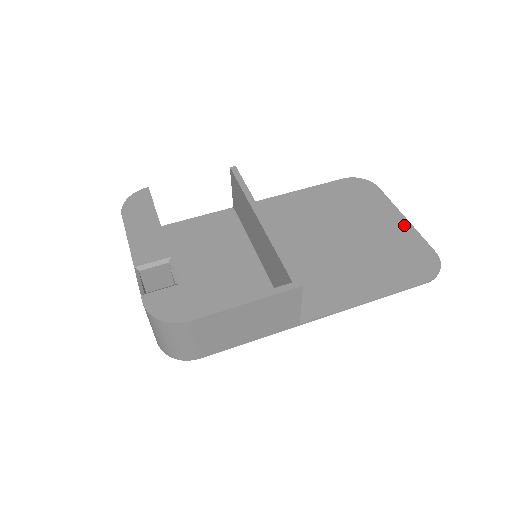
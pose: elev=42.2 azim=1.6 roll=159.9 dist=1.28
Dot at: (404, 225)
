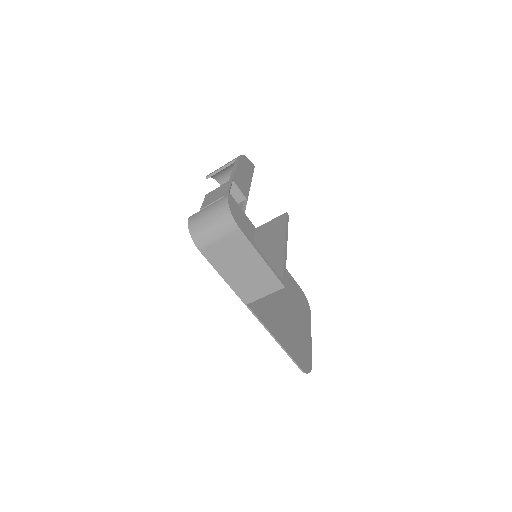
Dot at: (309, 339)
